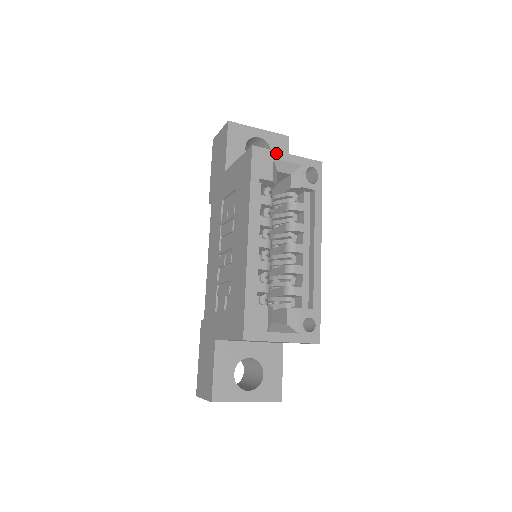
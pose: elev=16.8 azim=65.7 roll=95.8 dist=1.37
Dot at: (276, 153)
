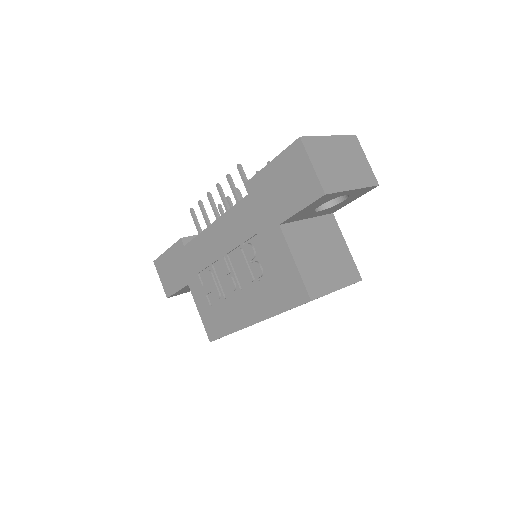
Dot at: occluded
